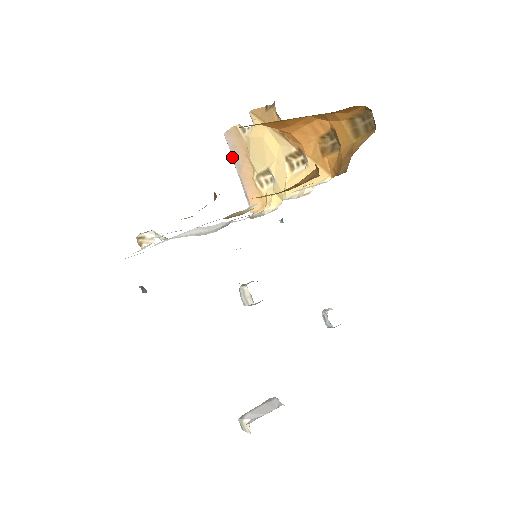
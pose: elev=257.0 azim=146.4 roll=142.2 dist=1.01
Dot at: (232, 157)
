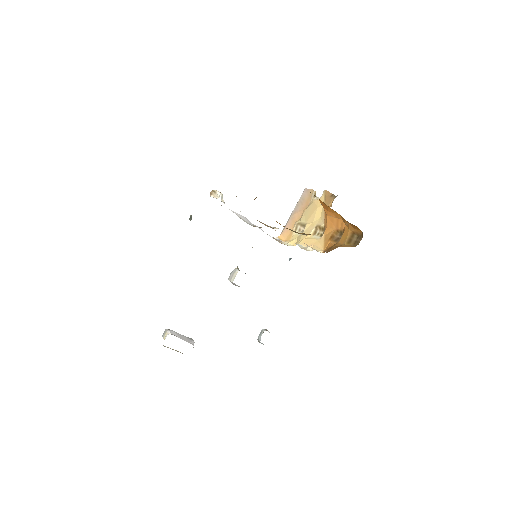
Dot at: (297, 203)
